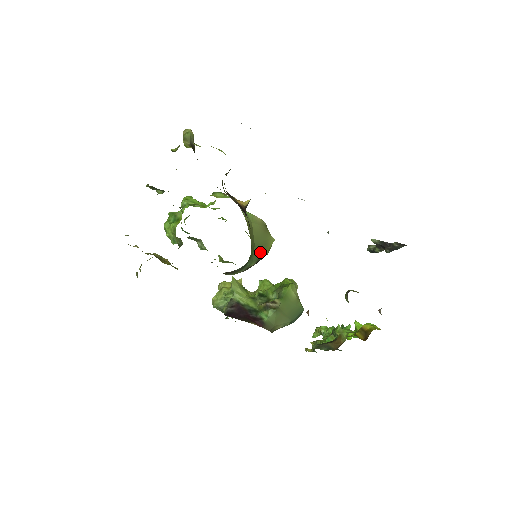
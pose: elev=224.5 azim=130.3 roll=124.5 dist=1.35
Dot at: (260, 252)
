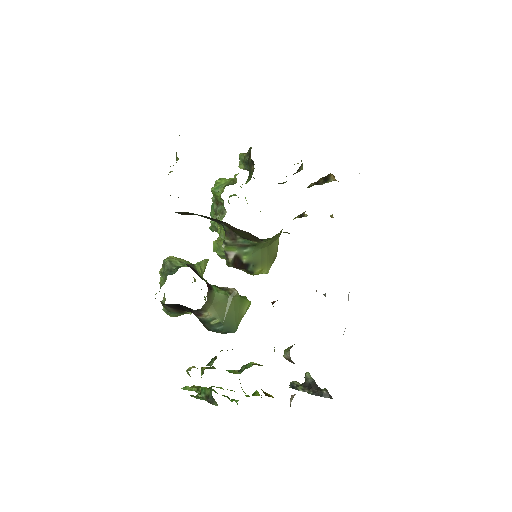
Dot at: (261, 258)
